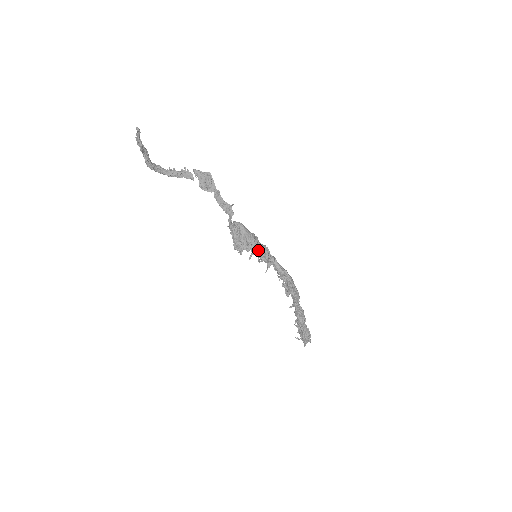
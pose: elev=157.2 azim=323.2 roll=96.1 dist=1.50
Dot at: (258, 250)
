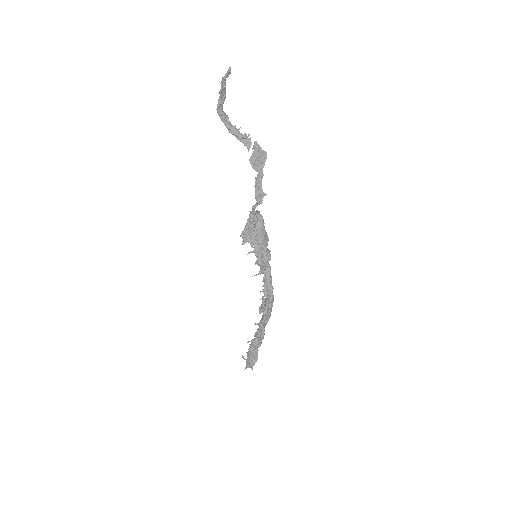
Dot at: (261, 251)
